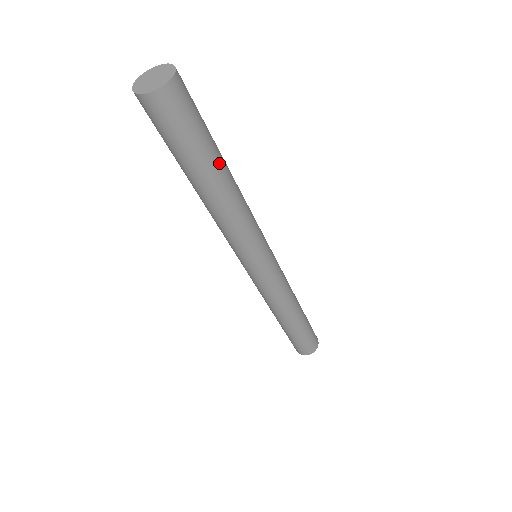
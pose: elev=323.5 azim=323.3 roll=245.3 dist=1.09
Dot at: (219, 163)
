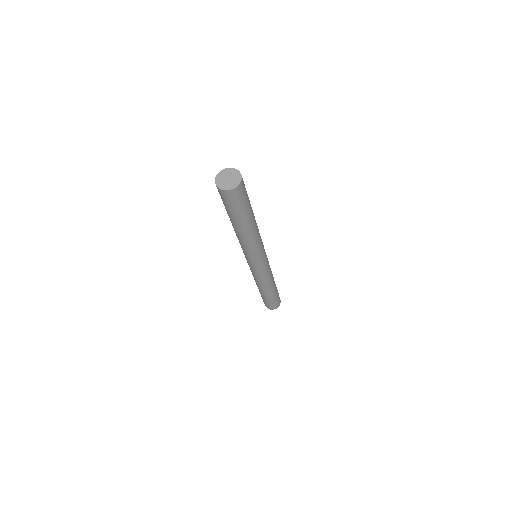
Dot at: occluded
